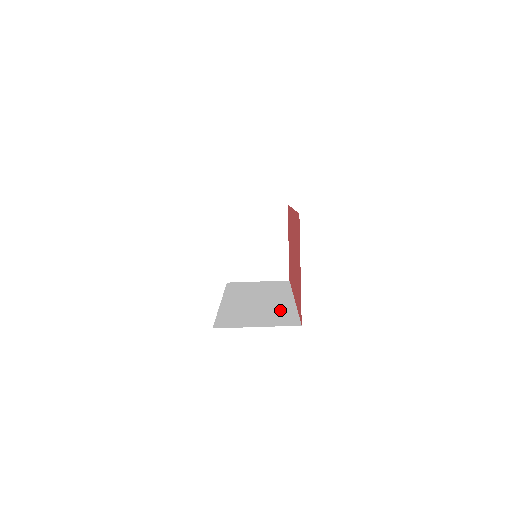
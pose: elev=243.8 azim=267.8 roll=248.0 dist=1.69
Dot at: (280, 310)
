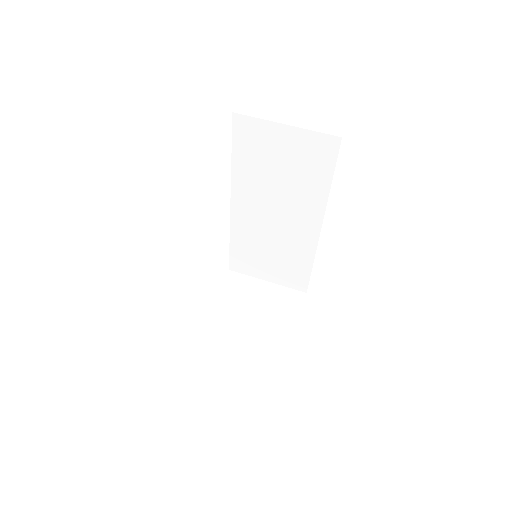
Dot at: occluded
